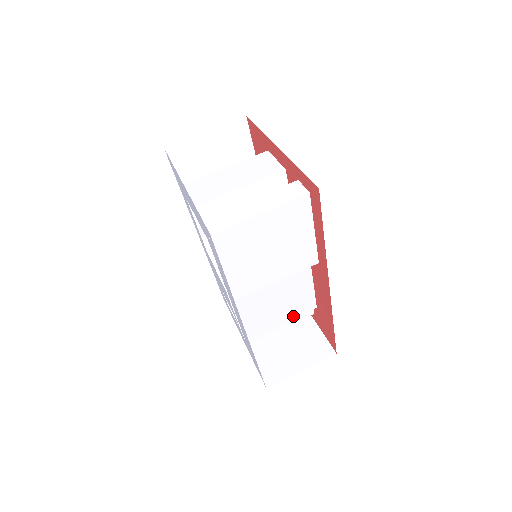
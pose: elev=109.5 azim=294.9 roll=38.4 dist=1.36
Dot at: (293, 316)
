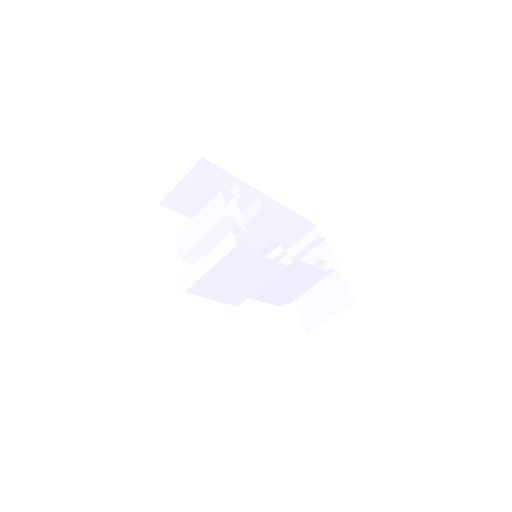
Dot at: (309, 283)
